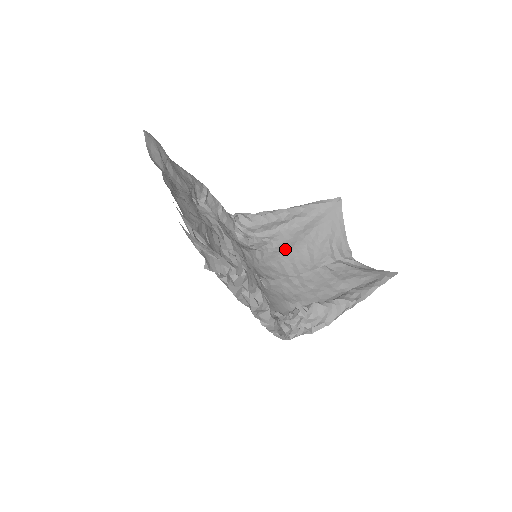
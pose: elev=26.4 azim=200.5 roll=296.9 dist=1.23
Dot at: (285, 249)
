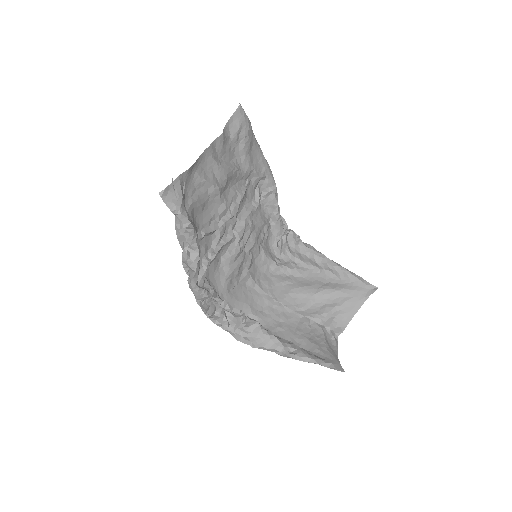
Dot at: (297, 282)
